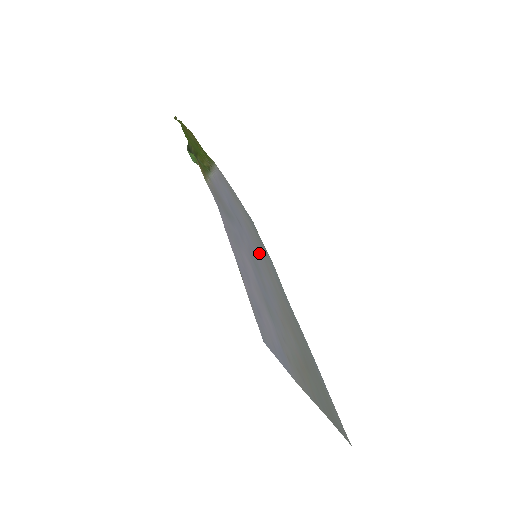
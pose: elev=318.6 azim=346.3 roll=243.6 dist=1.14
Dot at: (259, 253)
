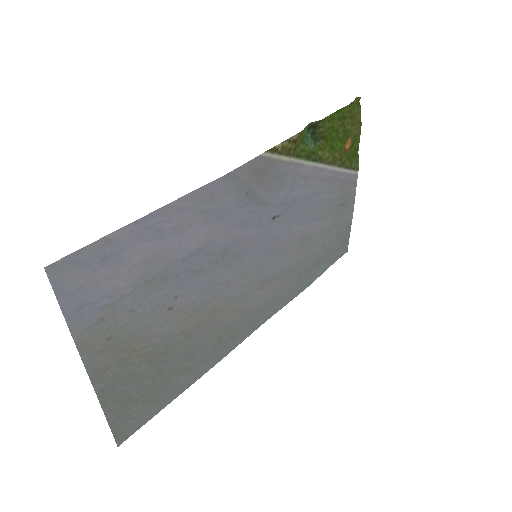
Dot at: (274, 261)
